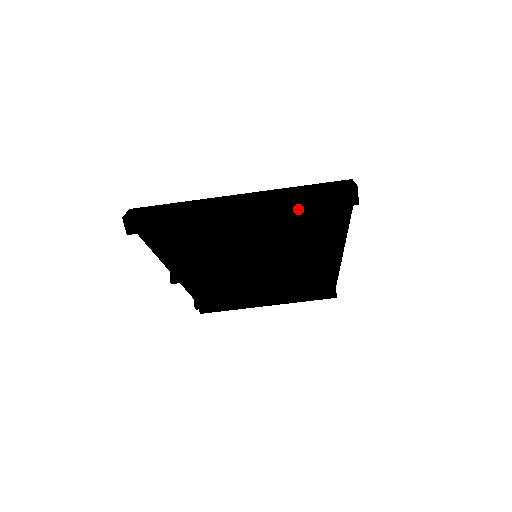
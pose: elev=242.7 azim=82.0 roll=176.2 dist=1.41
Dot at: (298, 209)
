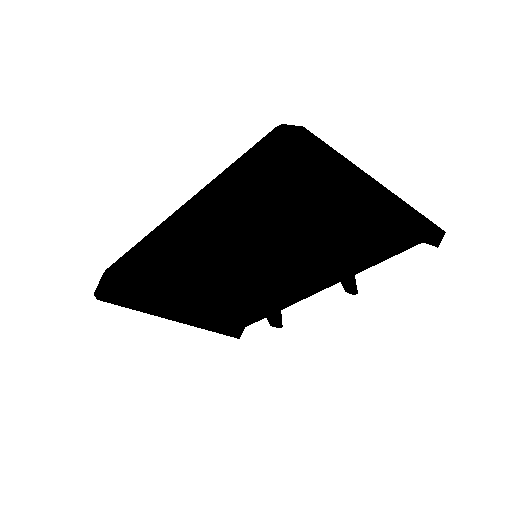
Dot at: (411, 225)
